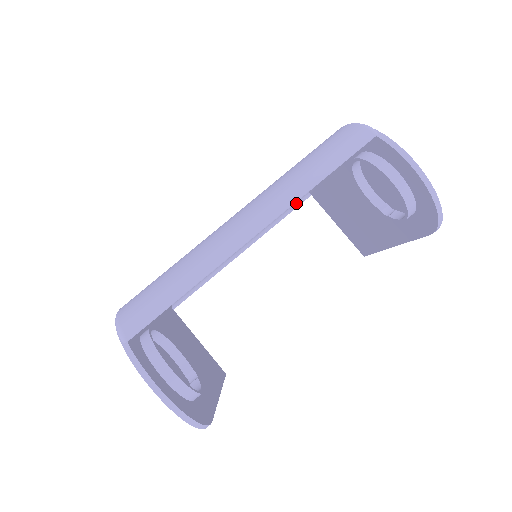
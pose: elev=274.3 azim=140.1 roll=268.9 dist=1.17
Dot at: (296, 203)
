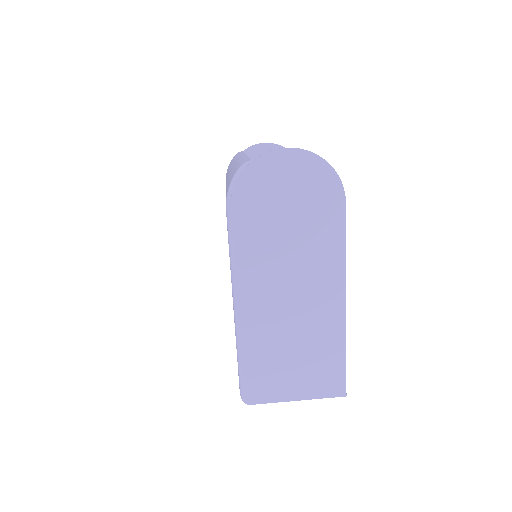
Dot at: occluded
